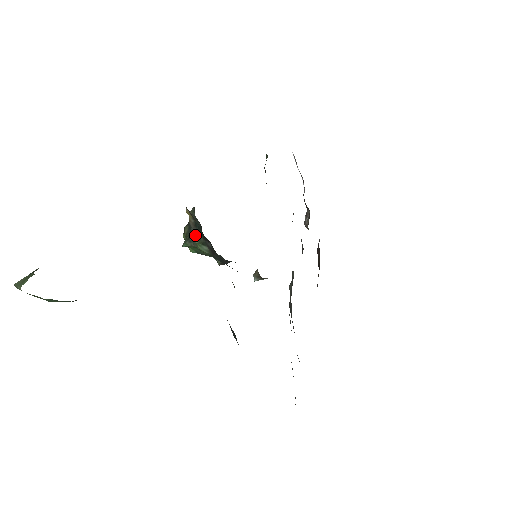
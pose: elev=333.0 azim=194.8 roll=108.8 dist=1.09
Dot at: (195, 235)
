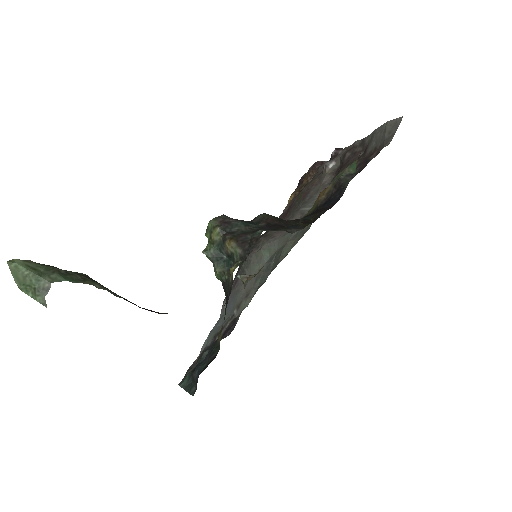
Dot at: (221, 261)
